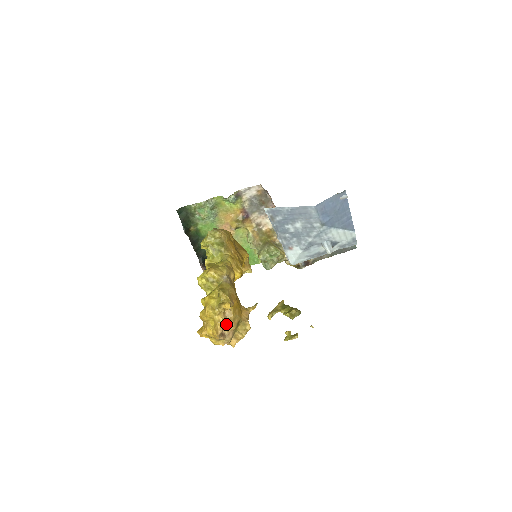
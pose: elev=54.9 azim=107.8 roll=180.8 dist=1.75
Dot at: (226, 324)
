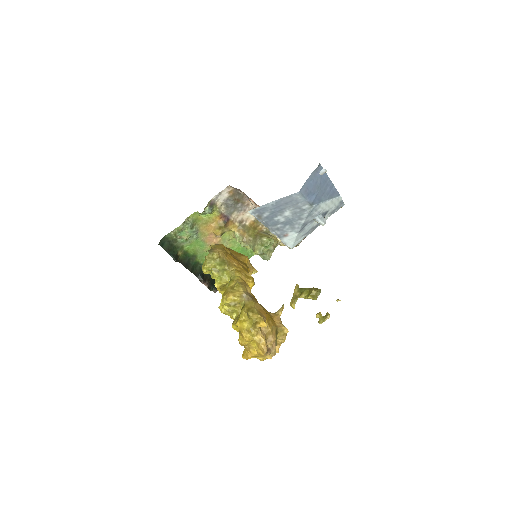
Dot at: (267, 339)
